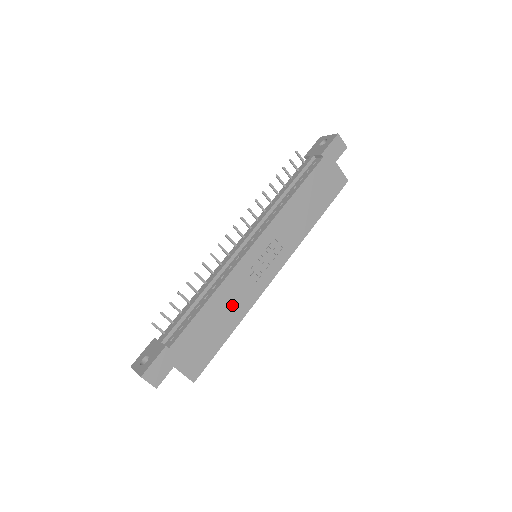
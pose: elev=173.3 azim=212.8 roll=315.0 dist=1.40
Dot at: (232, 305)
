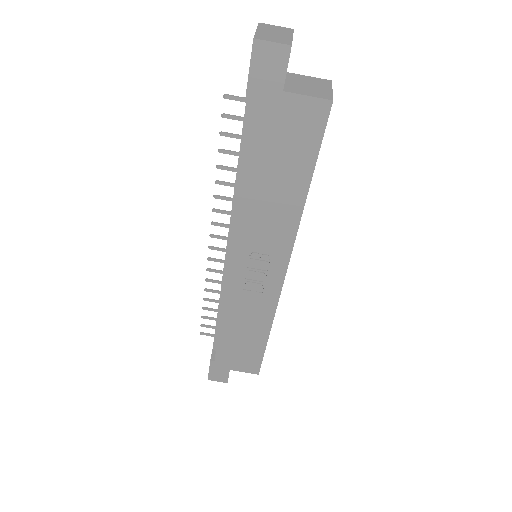
Dot at: (250, 319)
